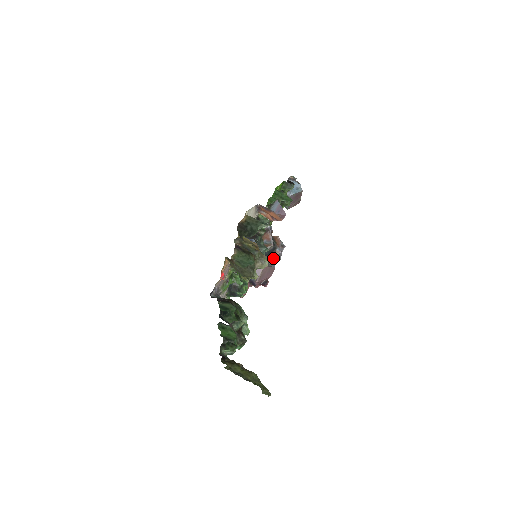
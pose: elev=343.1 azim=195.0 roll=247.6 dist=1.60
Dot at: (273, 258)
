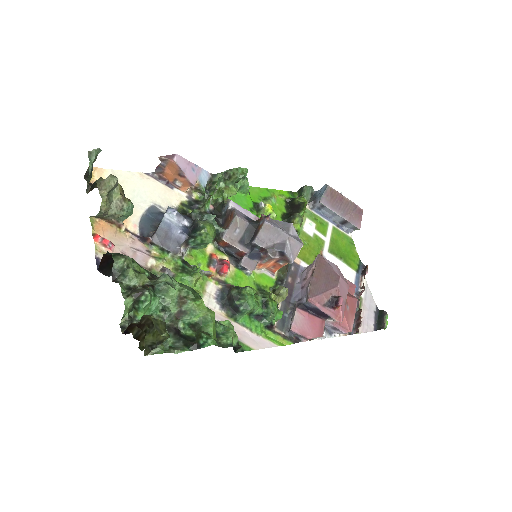
Dot at: (265, 237)
